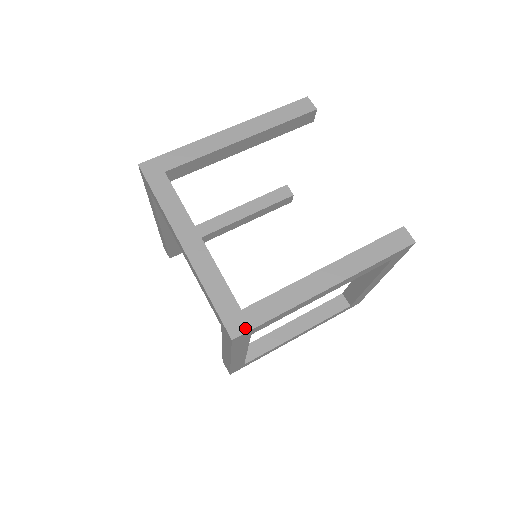
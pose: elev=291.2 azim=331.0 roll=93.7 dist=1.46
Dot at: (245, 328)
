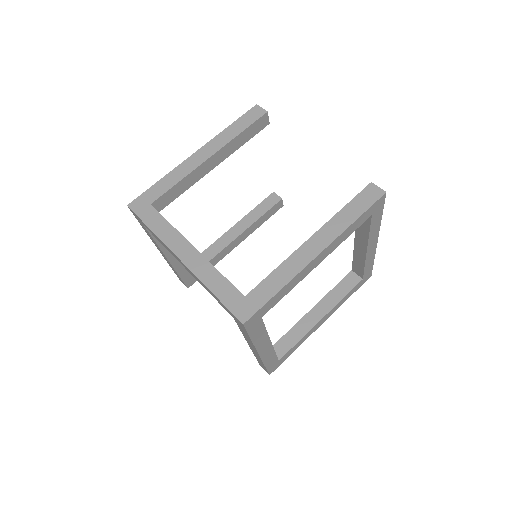
Dot at: (252, 311)
